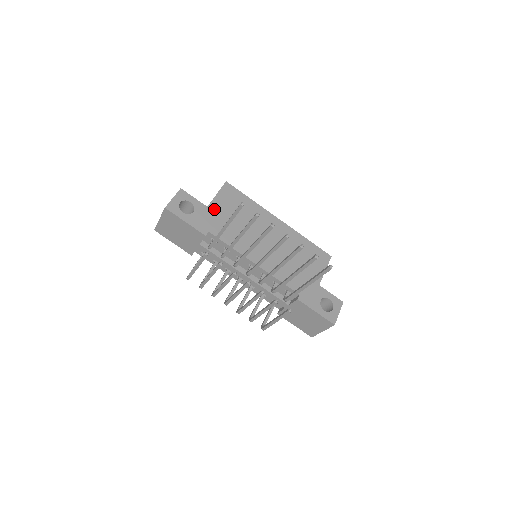
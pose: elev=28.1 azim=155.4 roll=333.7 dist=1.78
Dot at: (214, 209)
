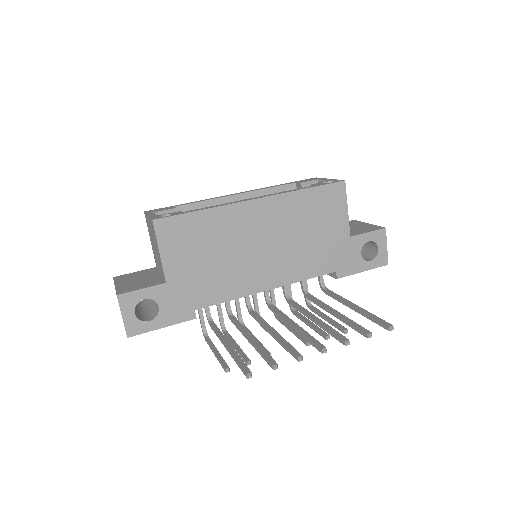
Dot at: (175, 277)
